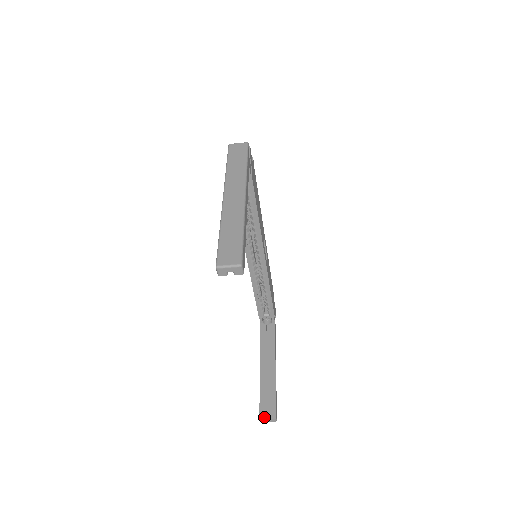
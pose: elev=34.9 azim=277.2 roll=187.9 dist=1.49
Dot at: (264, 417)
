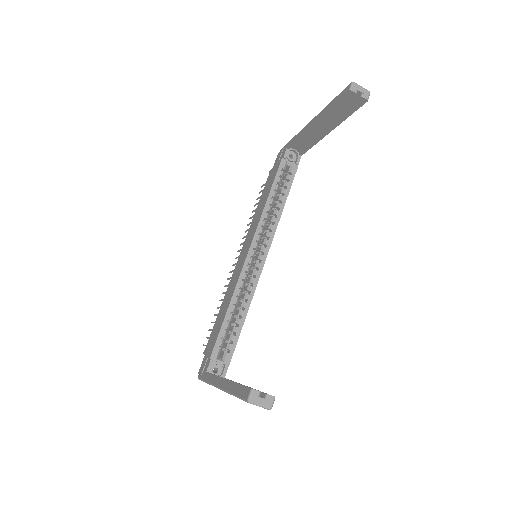
Dot at: occluded
